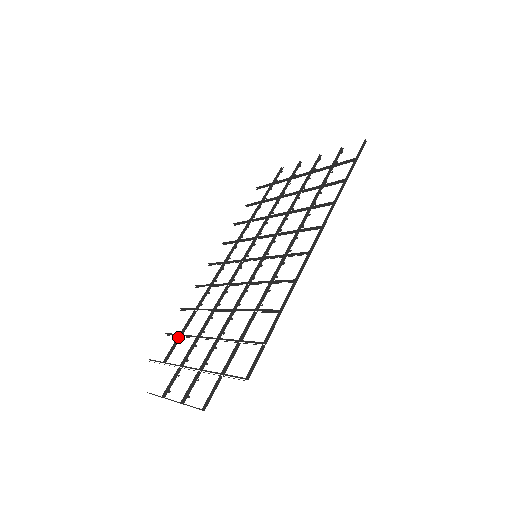
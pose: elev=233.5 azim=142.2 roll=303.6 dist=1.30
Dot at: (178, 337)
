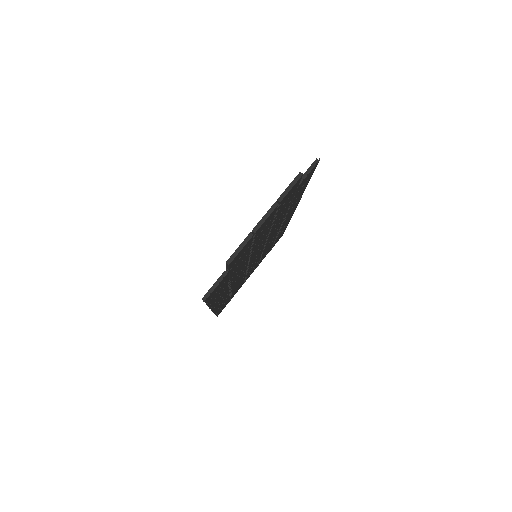
Dot at: occluded
